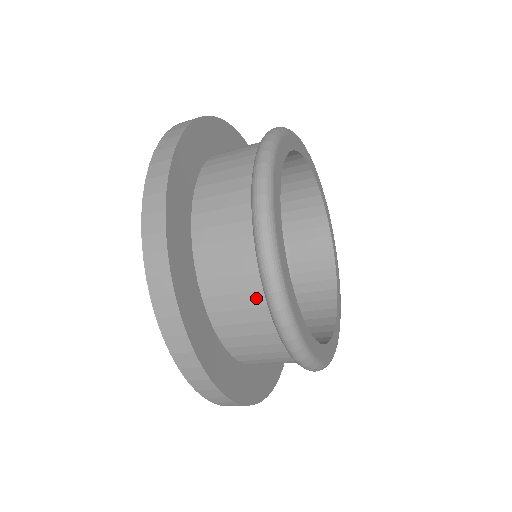
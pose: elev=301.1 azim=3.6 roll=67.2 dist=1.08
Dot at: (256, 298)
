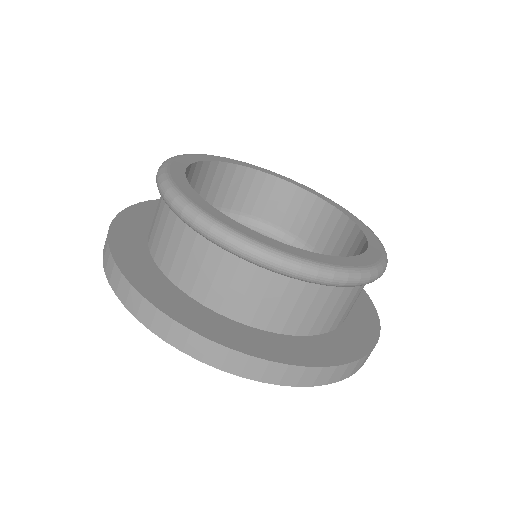
Dot at: (294, 287)
